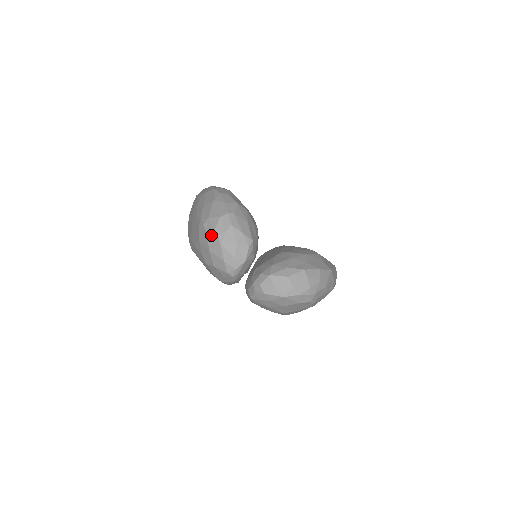
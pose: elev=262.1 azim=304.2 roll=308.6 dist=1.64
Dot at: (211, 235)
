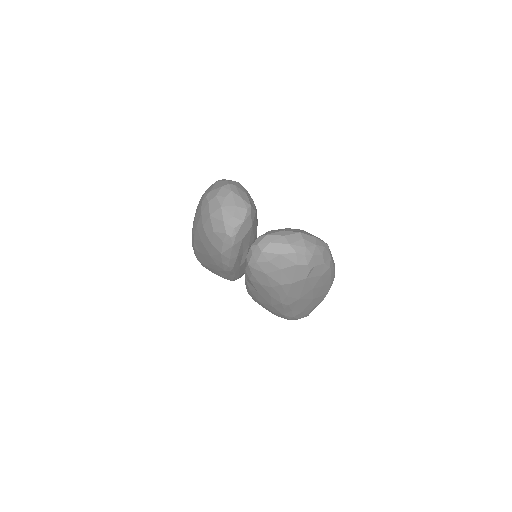
Dot at: (212, 201)
